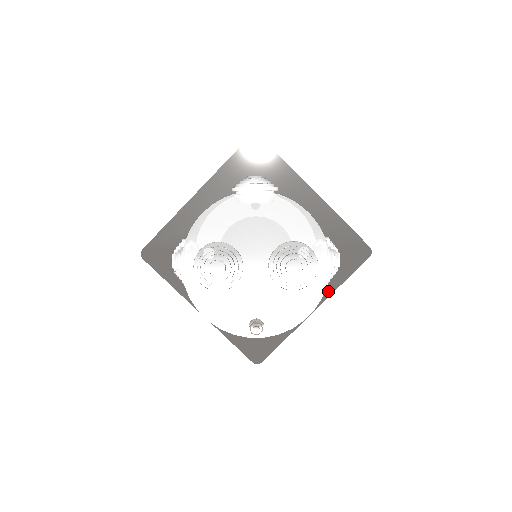
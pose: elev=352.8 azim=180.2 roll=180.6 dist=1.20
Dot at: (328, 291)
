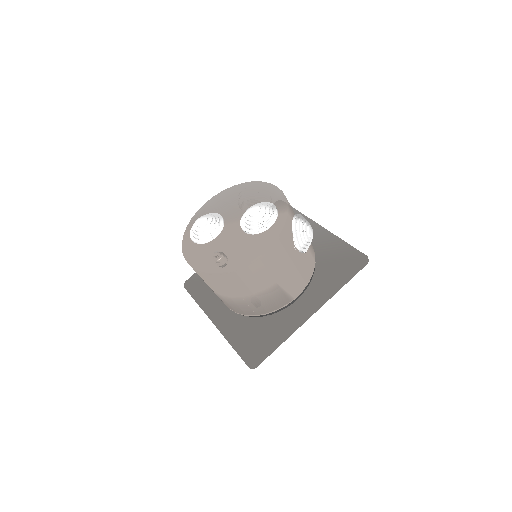
Dot at: (326, 295)
